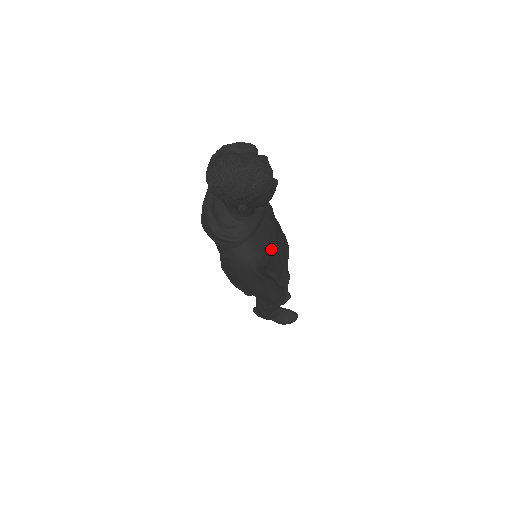
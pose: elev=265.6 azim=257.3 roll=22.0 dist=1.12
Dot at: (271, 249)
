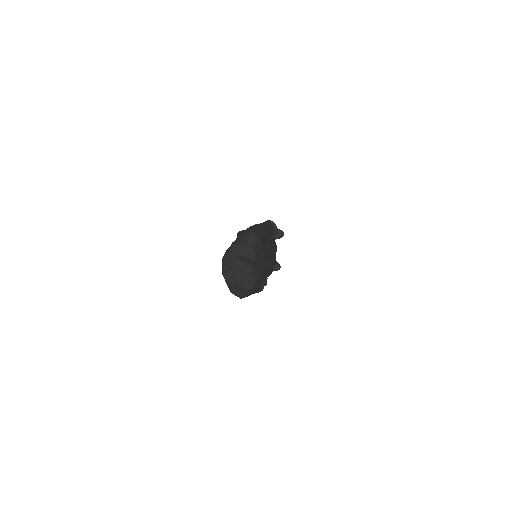
Dot at: (254, 285)
